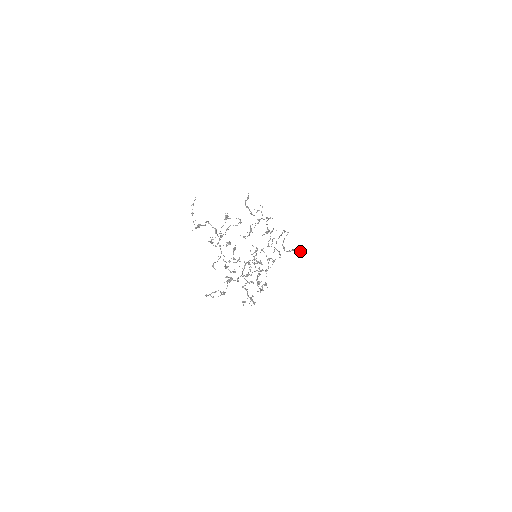
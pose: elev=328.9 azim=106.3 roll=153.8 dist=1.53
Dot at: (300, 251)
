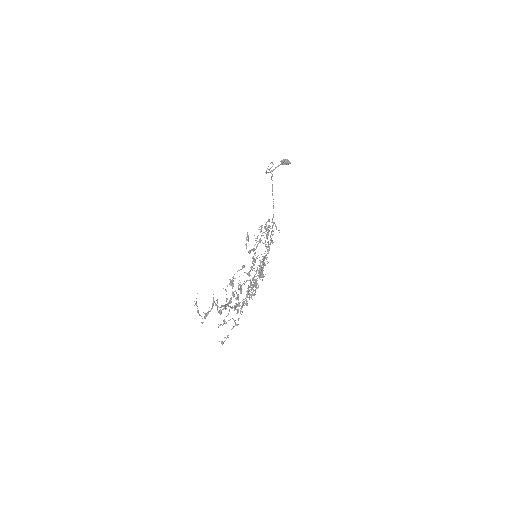
Dot at: (284, 164)
